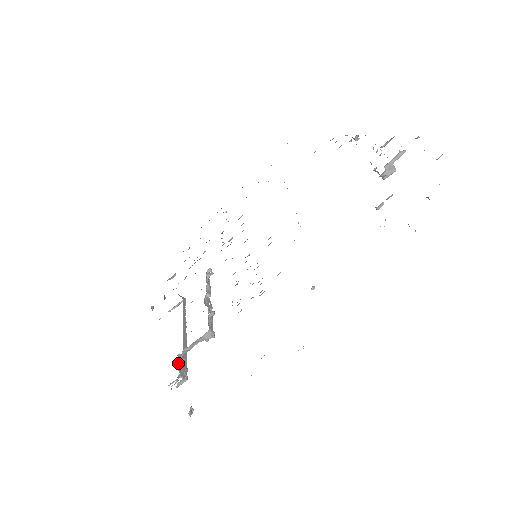
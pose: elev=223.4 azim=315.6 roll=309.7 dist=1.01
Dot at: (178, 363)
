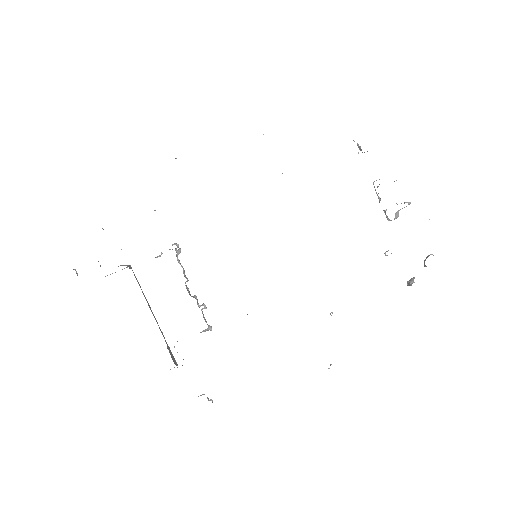
Dot at: (171, 356)
